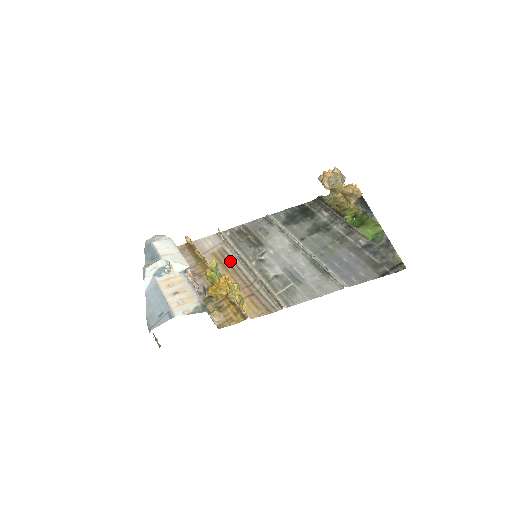
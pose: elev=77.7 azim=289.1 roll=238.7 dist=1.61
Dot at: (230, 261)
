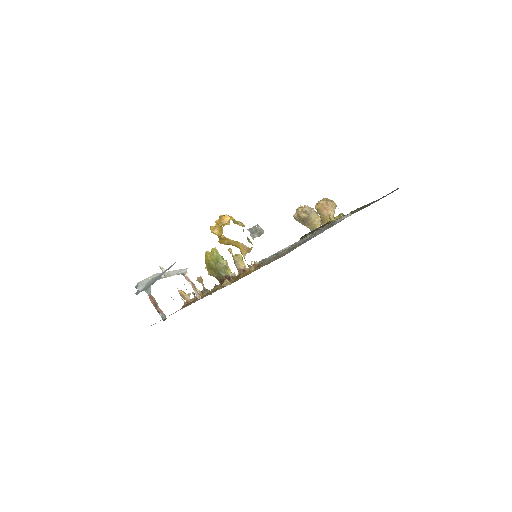
Dot at: occluded
